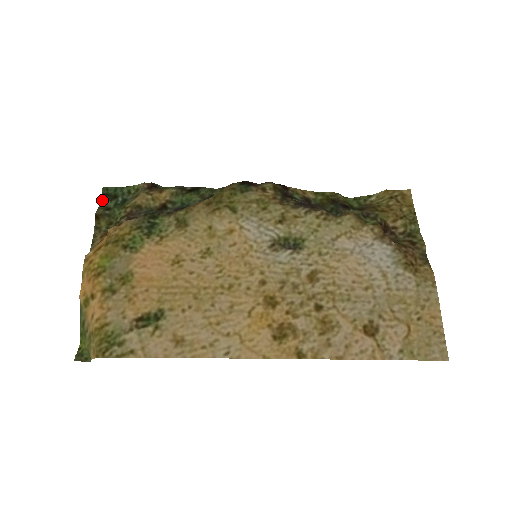
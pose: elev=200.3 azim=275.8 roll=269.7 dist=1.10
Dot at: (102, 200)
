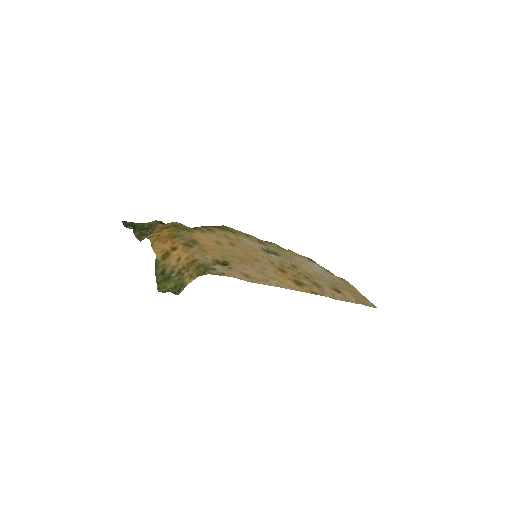
Dot at: (125, 226)
